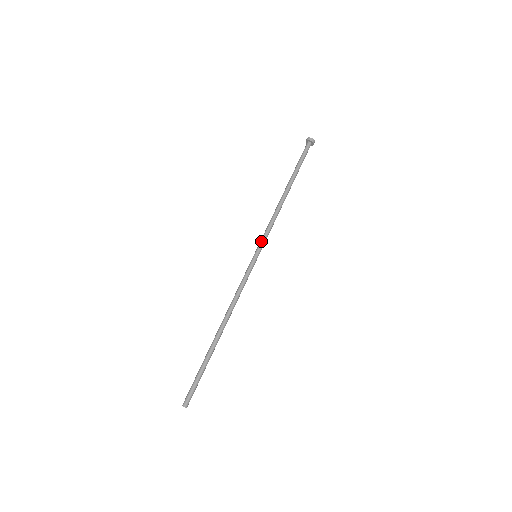
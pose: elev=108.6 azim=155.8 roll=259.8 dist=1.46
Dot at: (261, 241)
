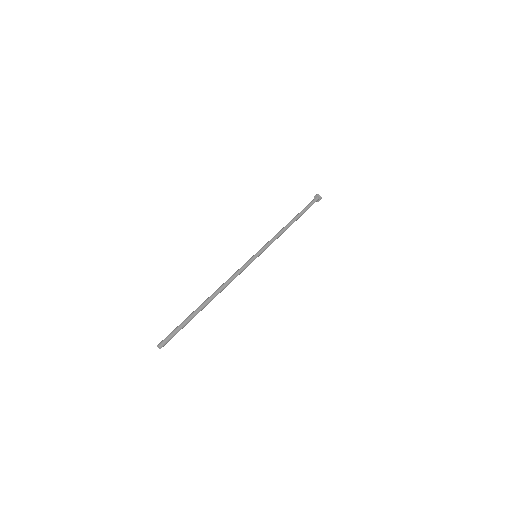
Dot at: (262, 247)
